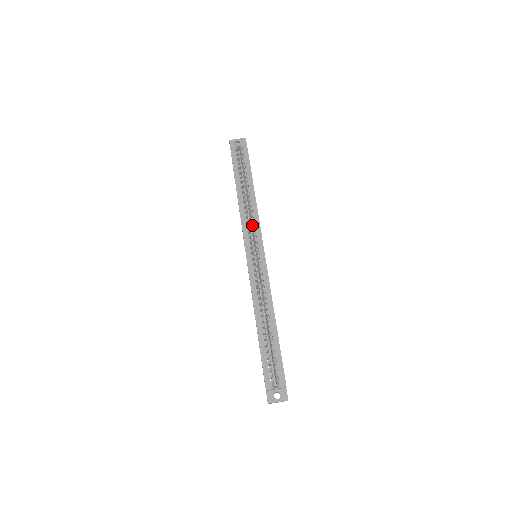
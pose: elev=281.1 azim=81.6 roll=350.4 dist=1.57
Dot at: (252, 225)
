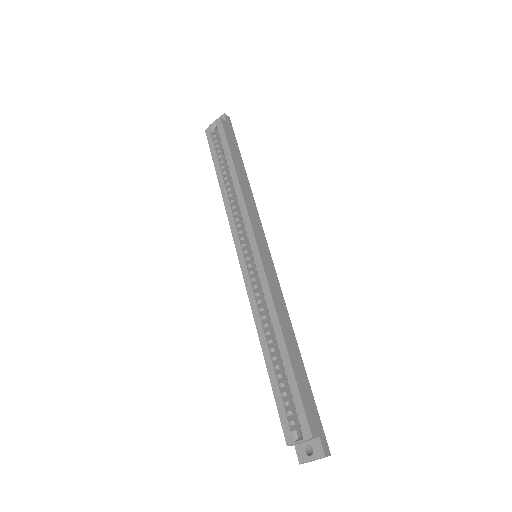
Dot at: (241, 218)
